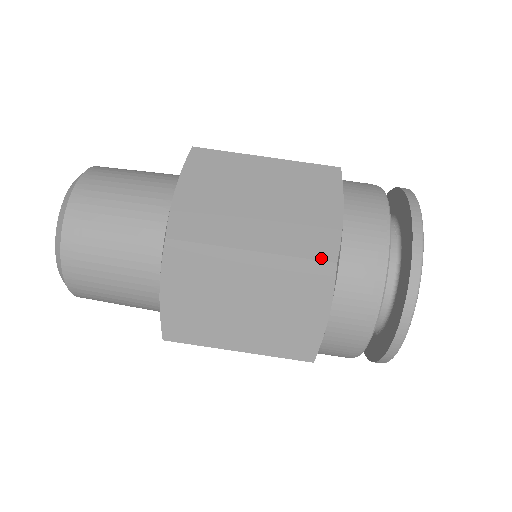
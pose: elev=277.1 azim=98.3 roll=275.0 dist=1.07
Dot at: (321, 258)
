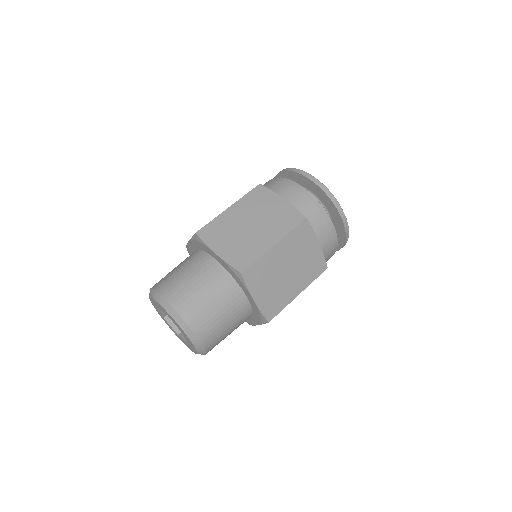
Dot at: (254, 188)
